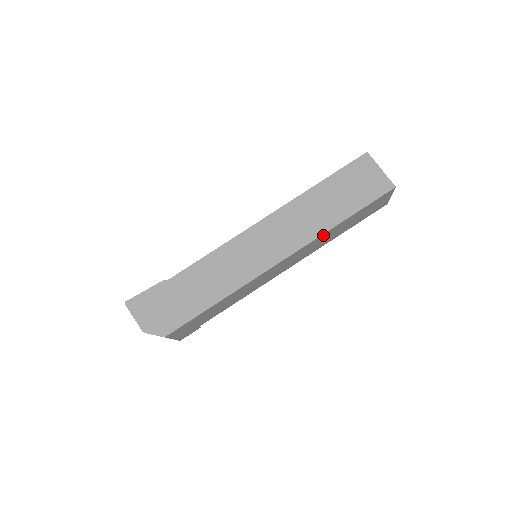
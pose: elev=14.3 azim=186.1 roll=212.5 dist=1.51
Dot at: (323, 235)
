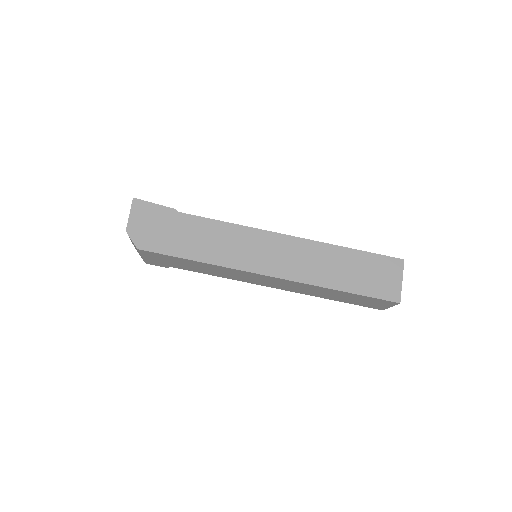
Dot at: (317, 287)
